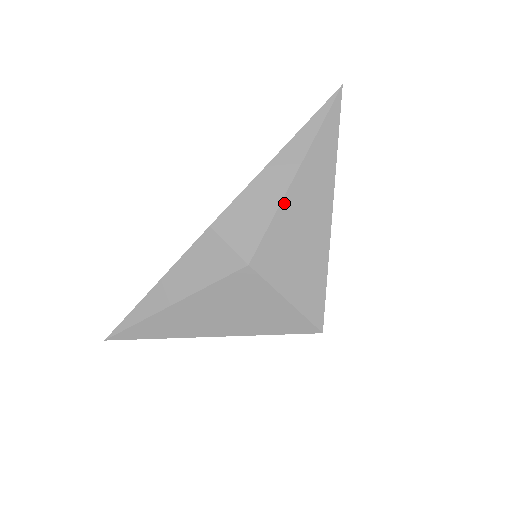
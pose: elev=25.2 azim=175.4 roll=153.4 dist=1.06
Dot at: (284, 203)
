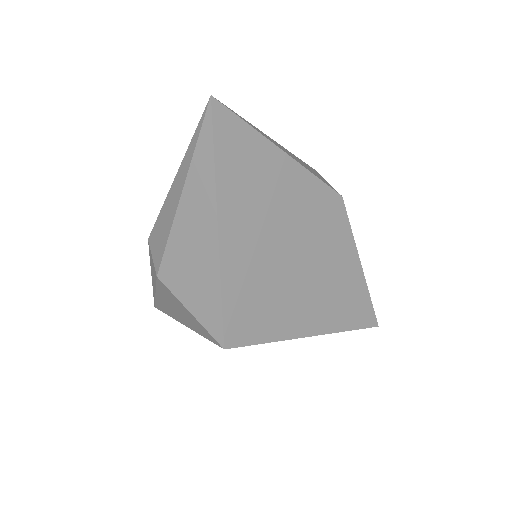
Dot at: (175, 225)
